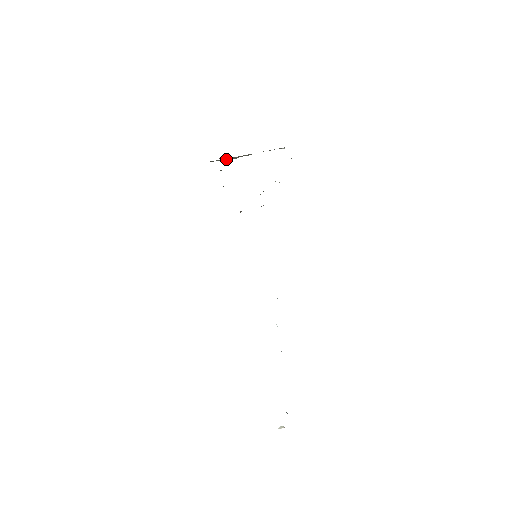
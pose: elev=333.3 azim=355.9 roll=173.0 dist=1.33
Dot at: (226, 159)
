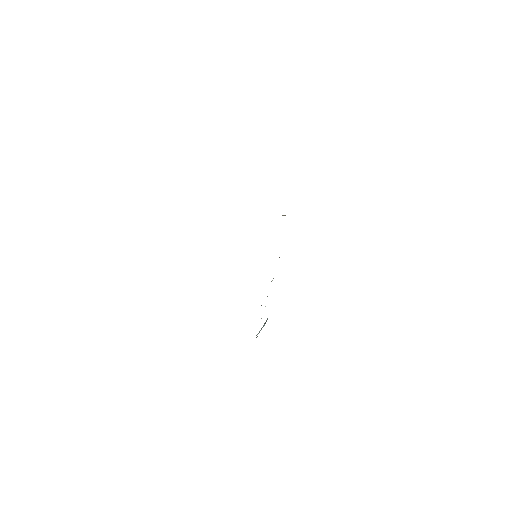
Dot at: occluded
